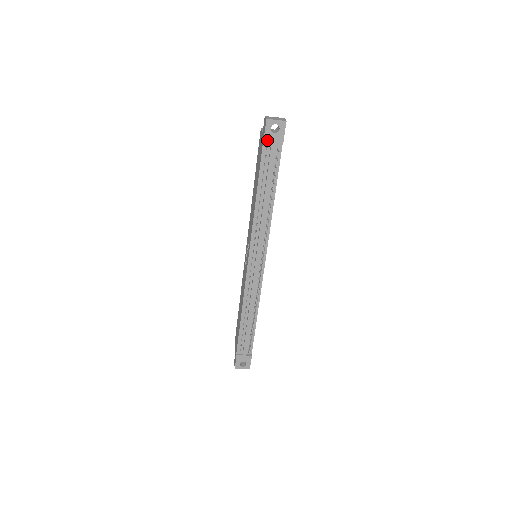
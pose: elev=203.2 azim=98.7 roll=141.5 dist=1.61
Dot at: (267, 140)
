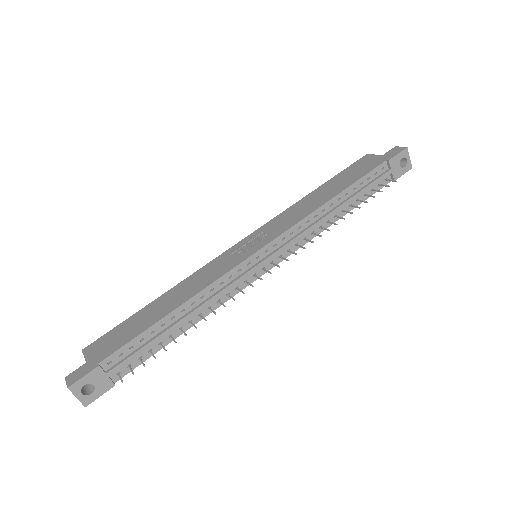
Dot at: (392, 162)
